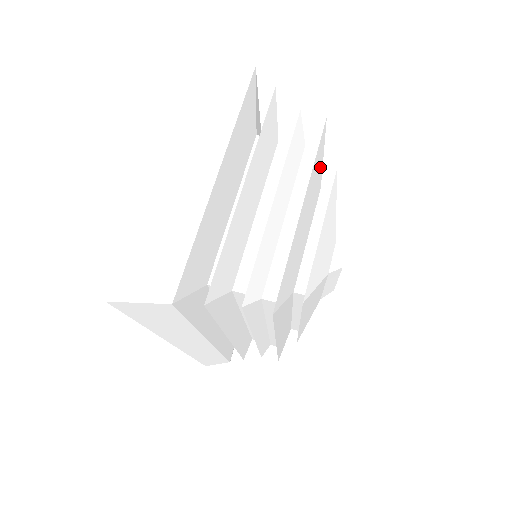
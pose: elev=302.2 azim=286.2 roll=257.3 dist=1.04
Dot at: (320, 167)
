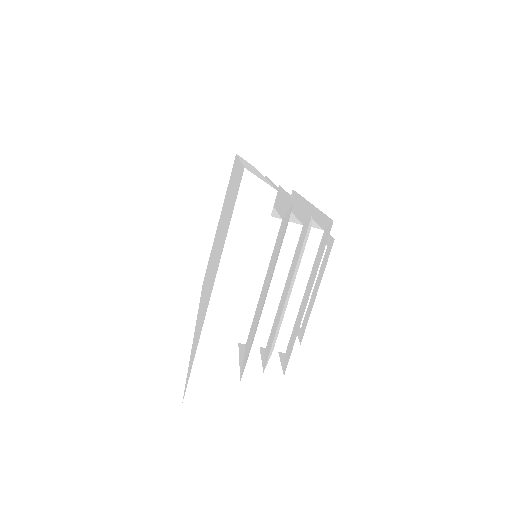
Dot at: occluded
